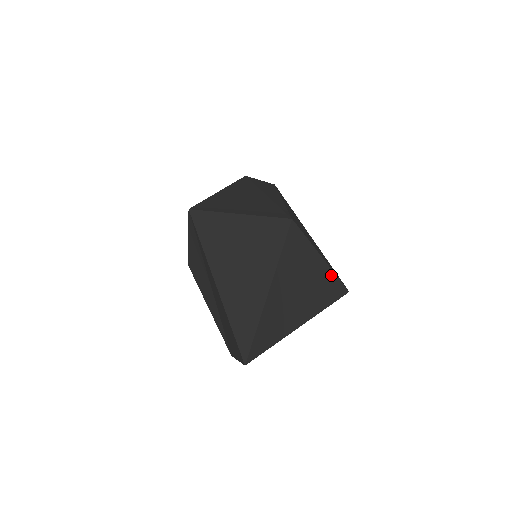
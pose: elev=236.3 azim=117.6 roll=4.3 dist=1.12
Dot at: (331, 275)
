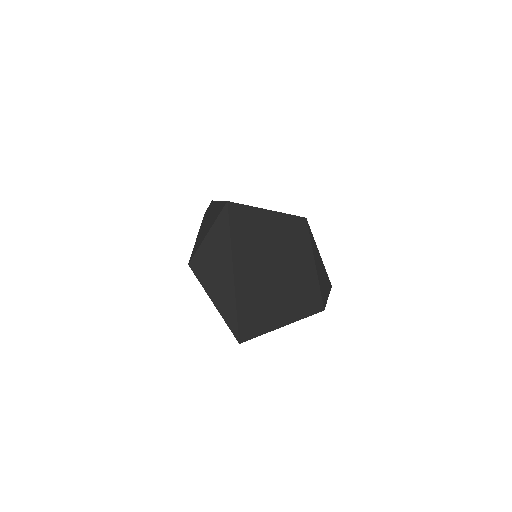
Dot at: (325, 269)
